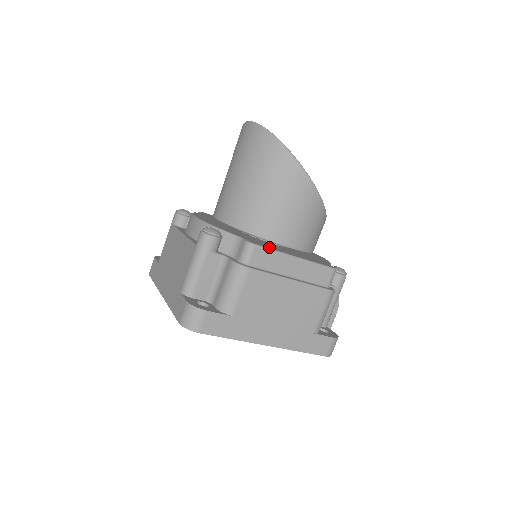
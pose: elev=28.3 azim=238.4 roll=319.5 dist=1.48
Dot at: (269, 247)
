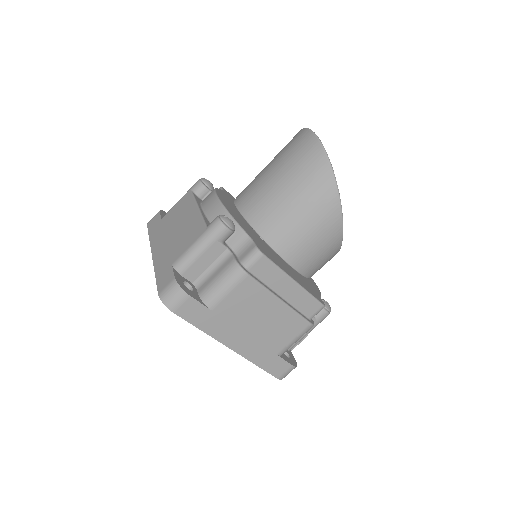
Dot at: (274, 261)
